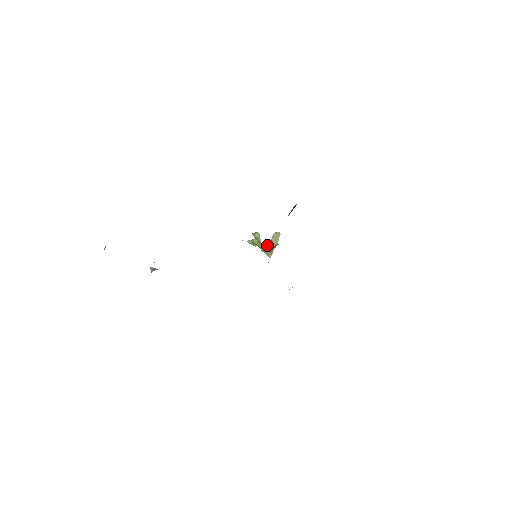
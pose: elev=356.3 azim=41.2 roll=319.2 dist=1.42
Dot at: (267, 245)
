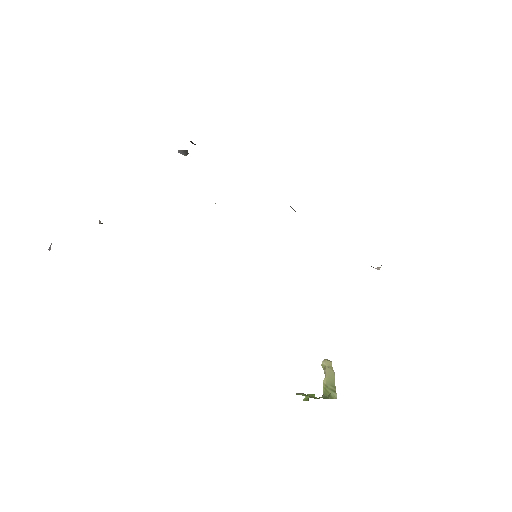
Dot at: (323, 385)
